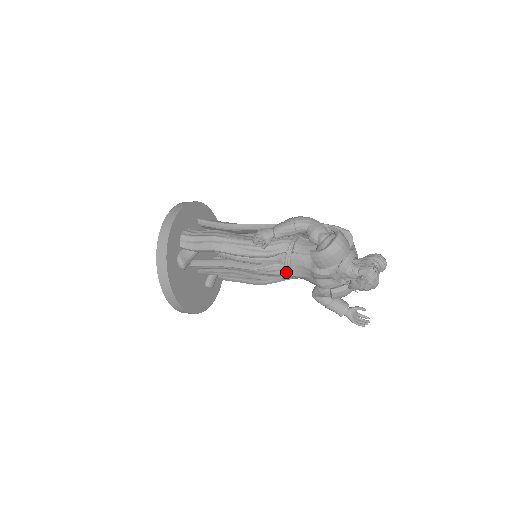
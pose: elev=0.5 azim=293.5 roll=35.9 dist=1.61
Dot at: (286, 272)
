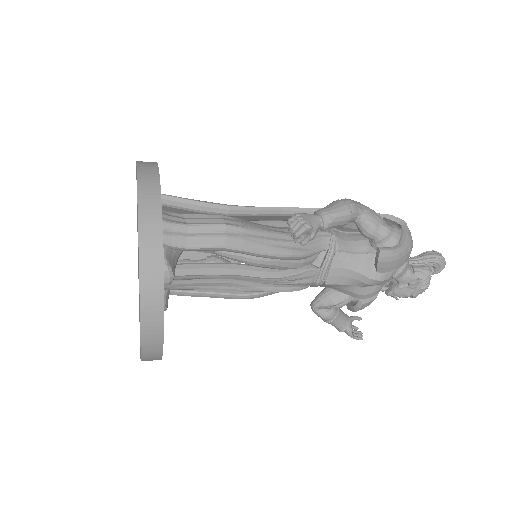
Dot at: (320, 279)
